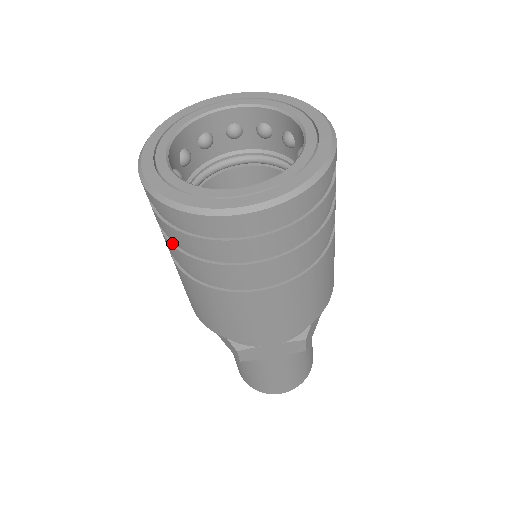
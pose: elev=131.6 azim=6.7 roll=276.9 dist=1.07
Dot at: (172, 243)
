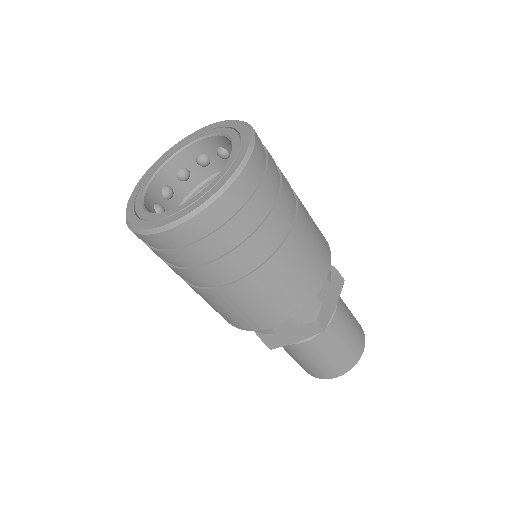
Dot at: occluded
